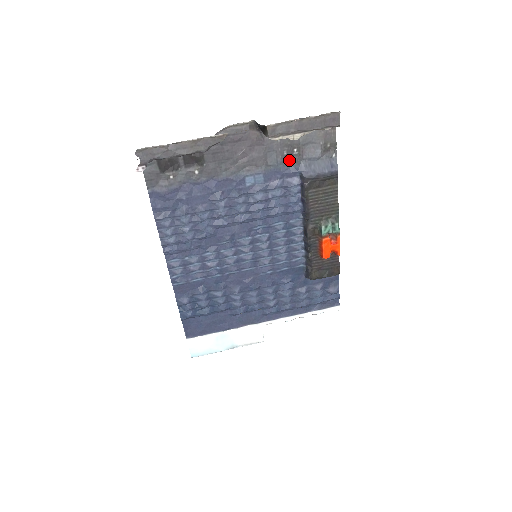
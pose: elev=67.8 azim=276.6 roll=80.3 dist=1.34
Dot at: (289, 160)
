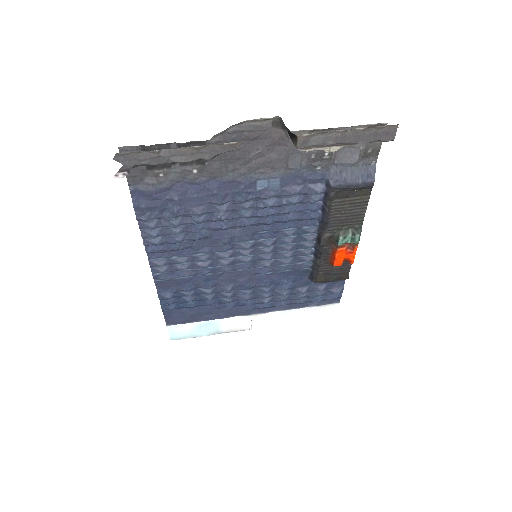
Dot at: (316, 164)
